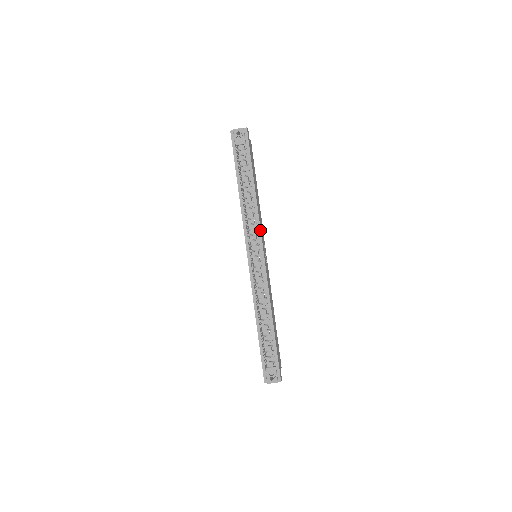
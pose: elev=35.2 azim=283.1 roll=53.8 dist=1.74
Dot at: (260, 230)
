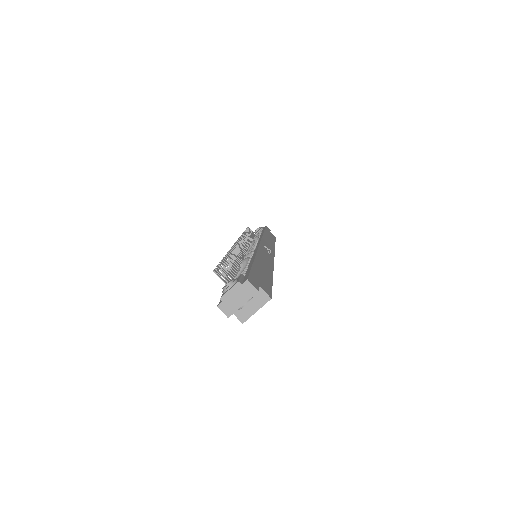
Dot at: occluded
